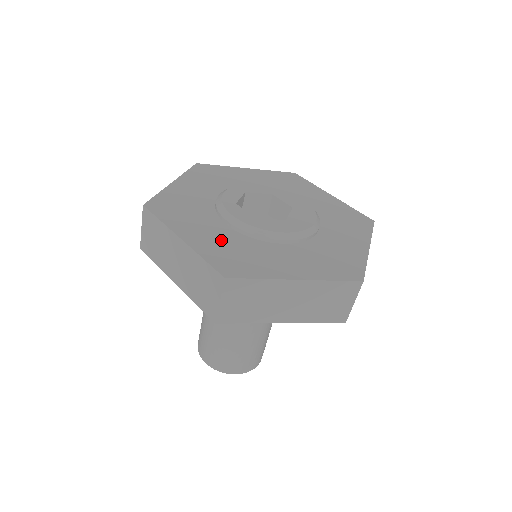
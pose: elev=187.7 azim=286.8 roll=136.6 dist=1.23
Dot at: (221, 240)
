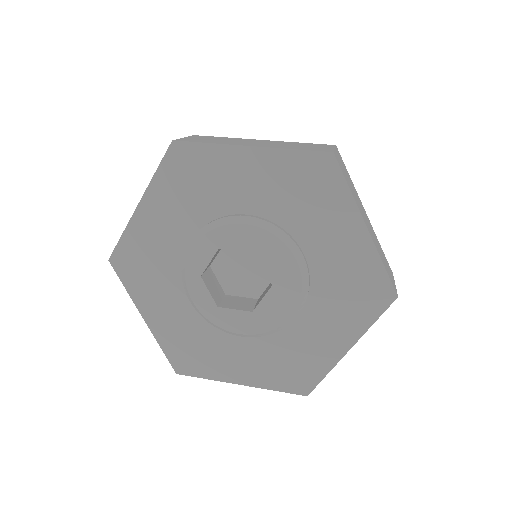
Dot at: (181, 325)
